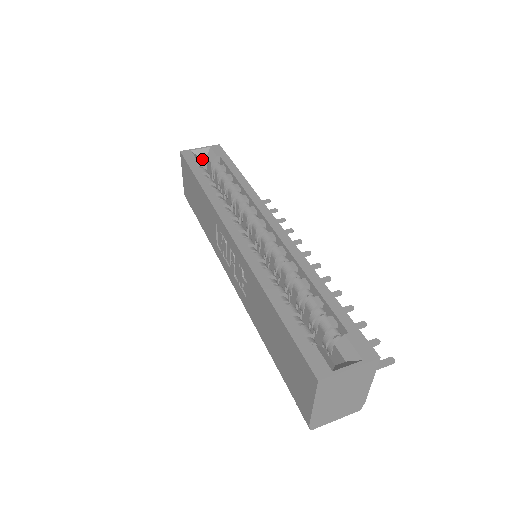
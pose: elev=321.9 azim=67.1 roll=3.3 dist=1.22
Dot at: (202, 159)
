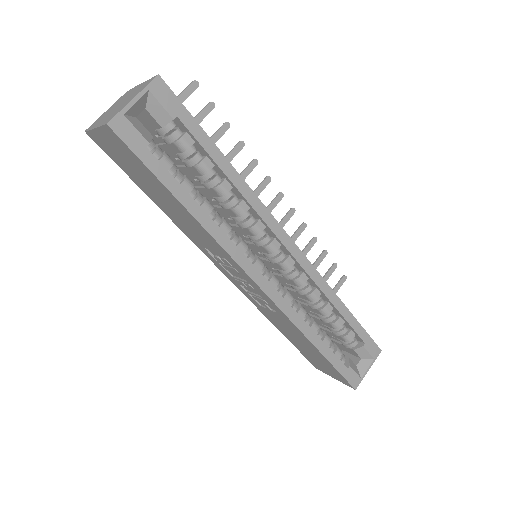
Dot at: (138, 114)
